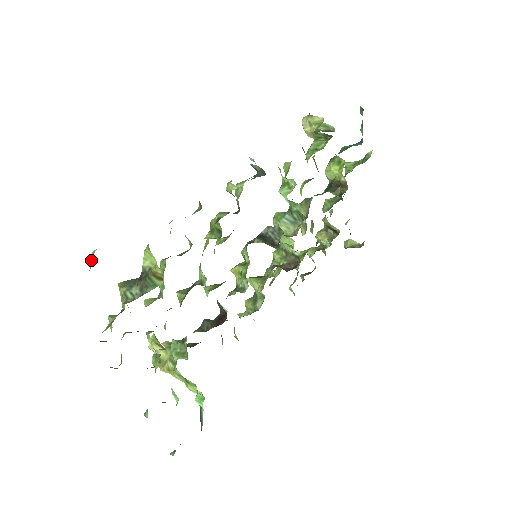
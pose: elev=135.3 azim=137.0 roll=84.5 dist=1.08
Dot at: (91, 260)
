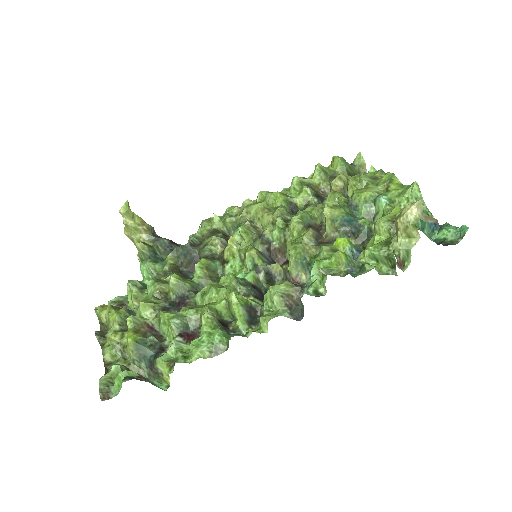
Dot at: (117, 377)
